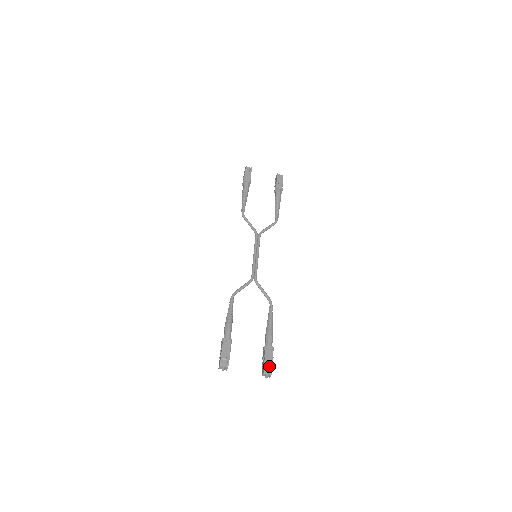
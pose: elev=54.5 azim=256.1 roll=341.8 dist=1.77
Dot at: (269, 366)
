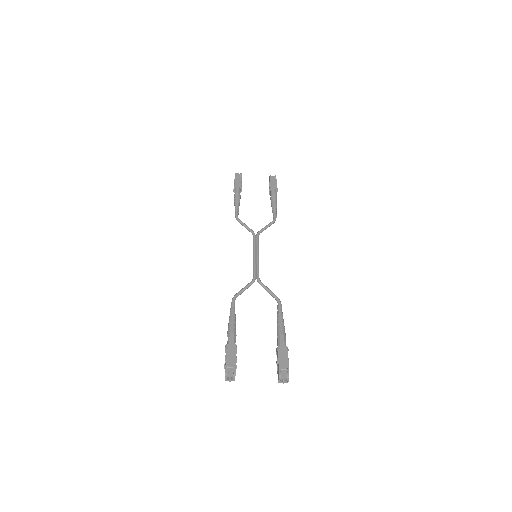
Dot at: (285, 369)
